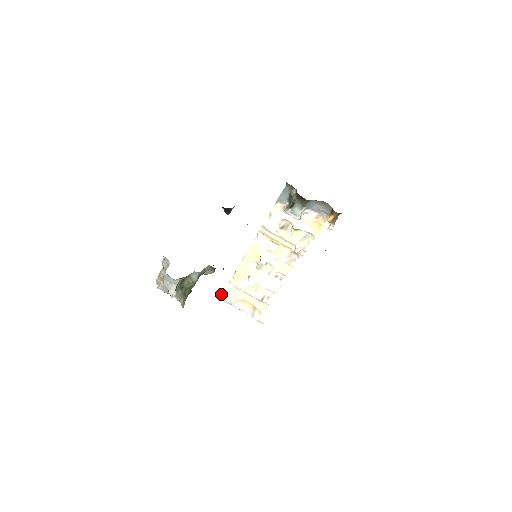
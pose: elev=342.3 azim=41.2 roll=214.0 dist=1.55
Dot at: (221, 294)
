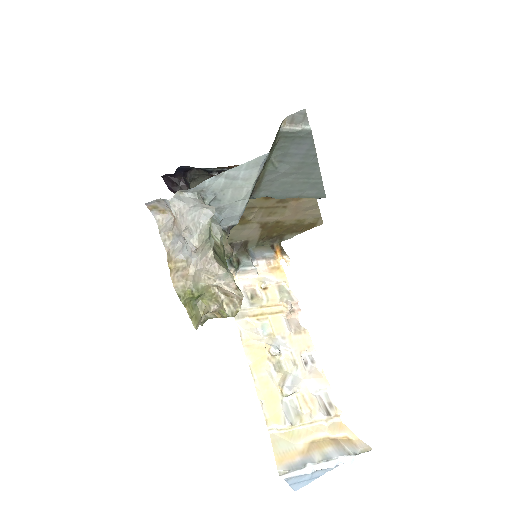
Dot at: (278, 460)
